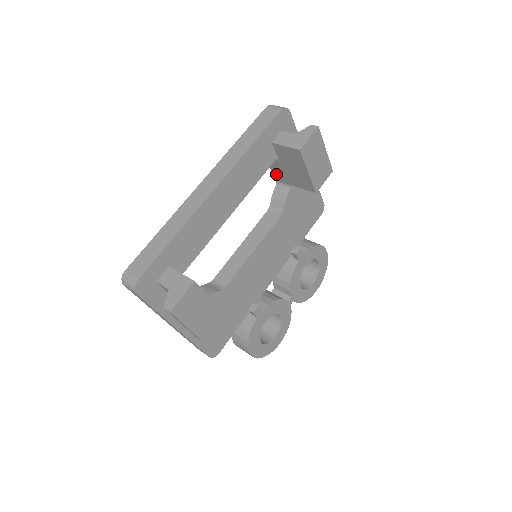
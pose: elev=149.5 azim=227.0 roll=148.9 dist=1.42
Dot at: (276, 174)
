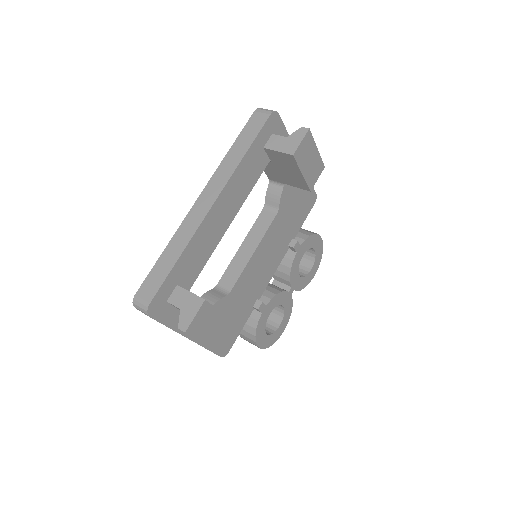
Dot at: (269, 174)
